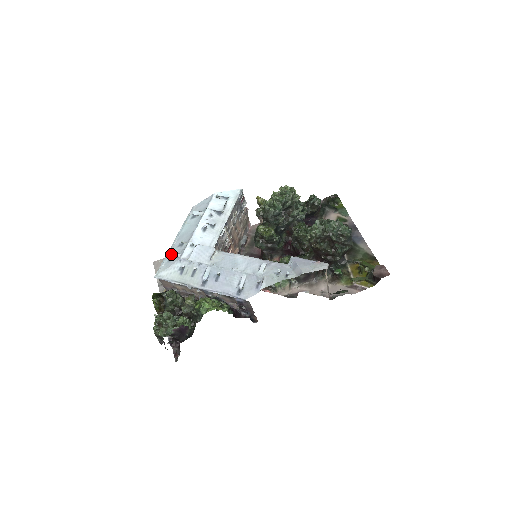
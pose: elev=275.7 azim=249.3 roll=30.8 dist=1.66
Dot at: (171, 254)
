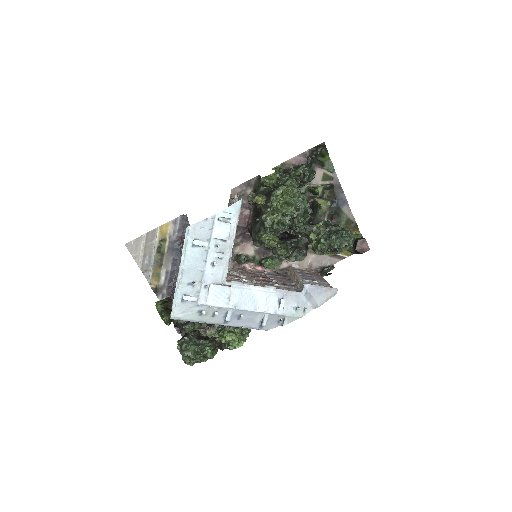
Dot at: (185, 298)
